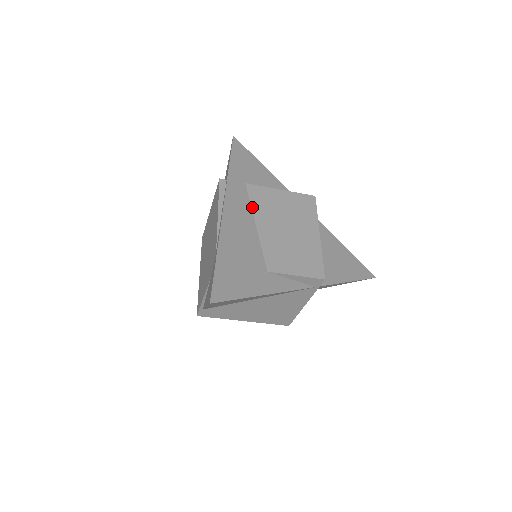
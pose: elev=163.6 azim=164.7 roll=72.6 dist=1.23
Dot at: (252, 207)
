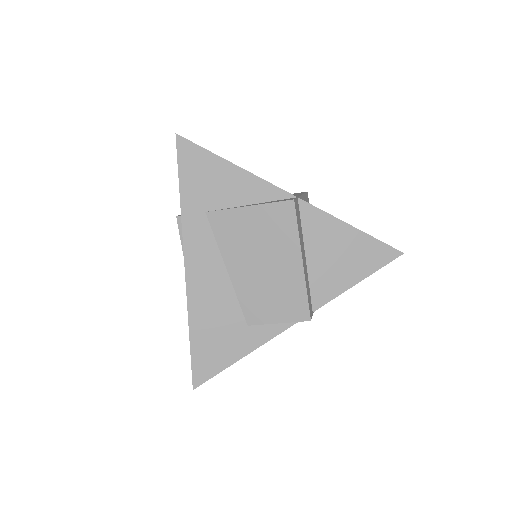
Dot at: (219, 246)
